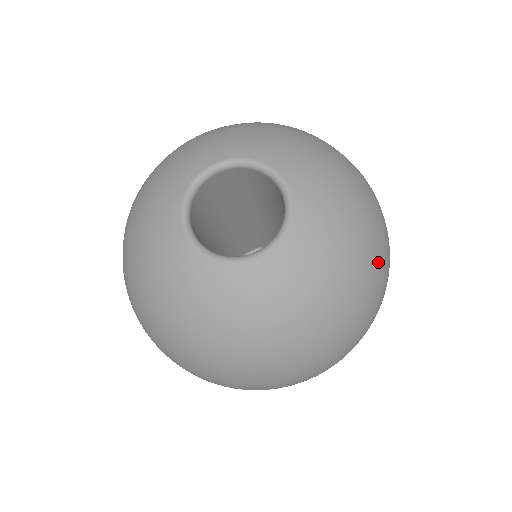
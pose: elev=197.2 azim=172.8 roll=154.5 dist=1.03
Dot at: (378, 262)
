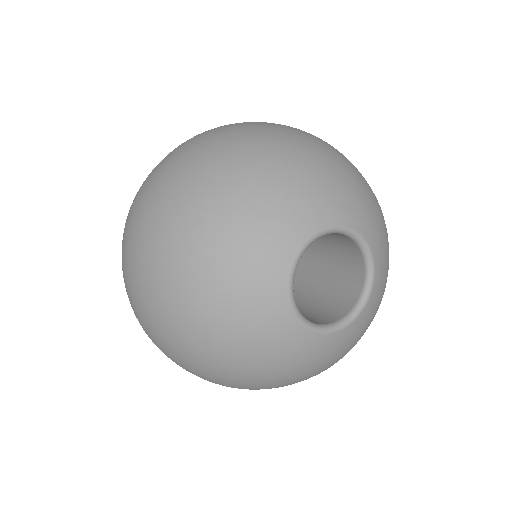
Dot at: occluded
